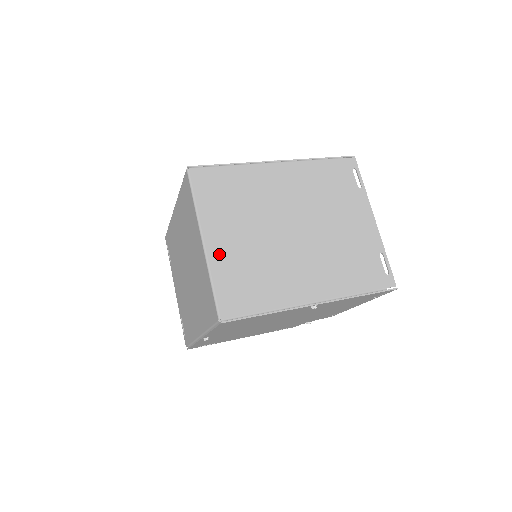
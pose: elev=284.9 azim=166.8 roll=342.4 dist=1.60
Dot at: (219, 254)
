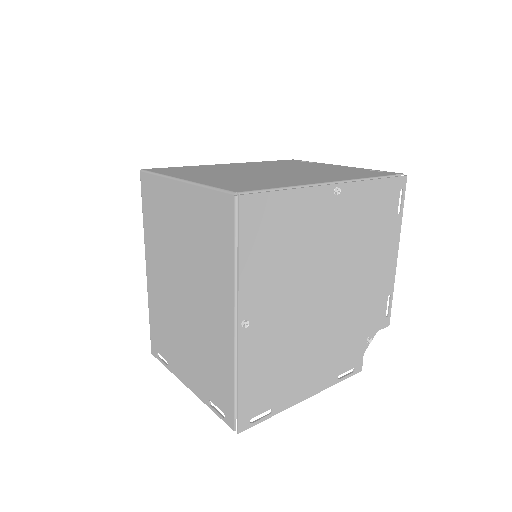
Dot at: (204, 180)
